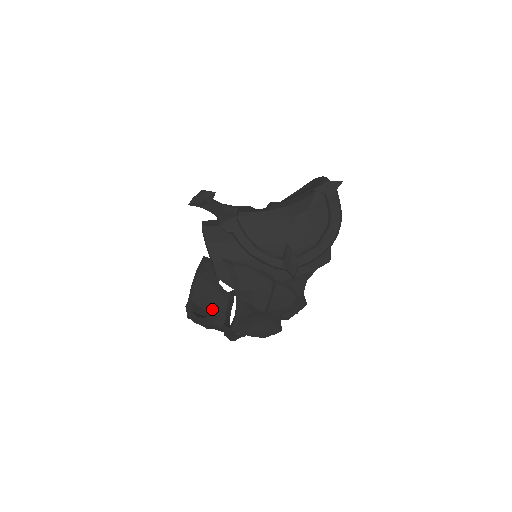
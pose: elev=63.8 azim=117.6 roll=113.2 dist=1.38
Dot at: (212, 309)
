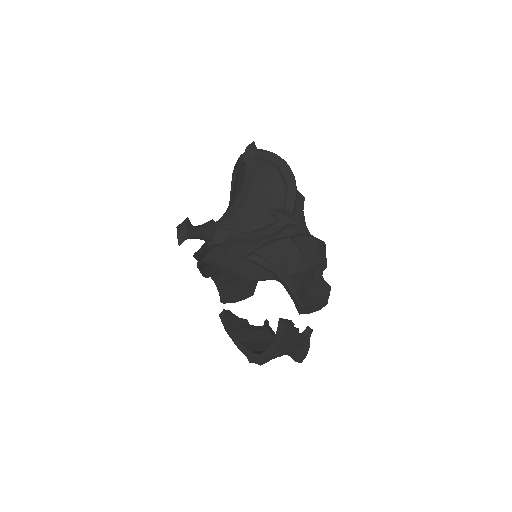
Dot at: (268, 346)
